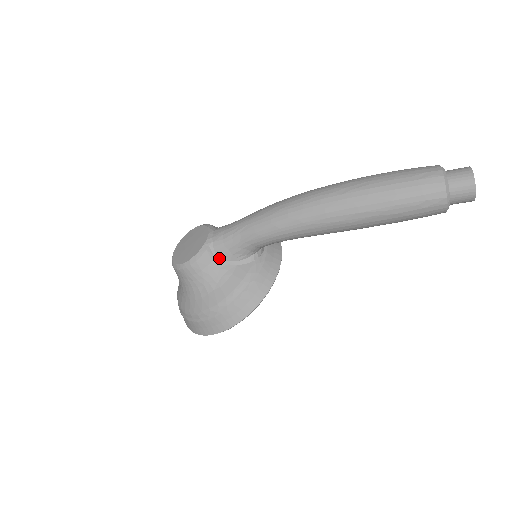
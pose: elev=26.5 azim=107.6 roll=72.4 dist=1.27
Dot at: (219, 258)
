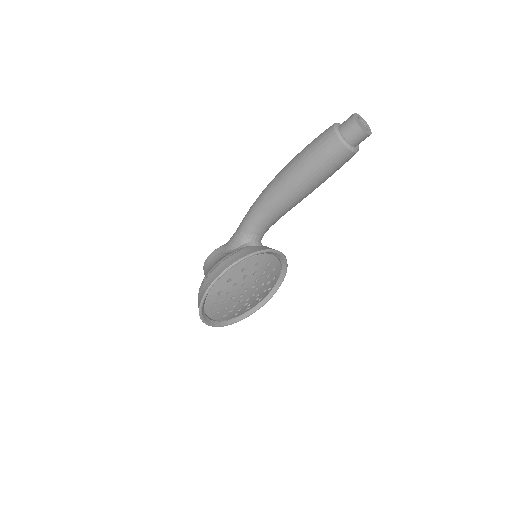
Dot at: (225, 250)
